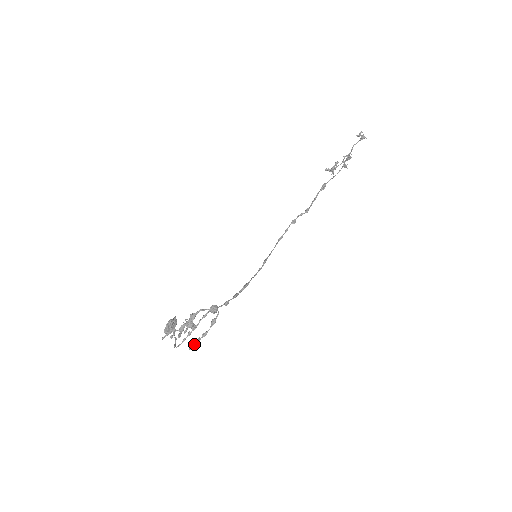
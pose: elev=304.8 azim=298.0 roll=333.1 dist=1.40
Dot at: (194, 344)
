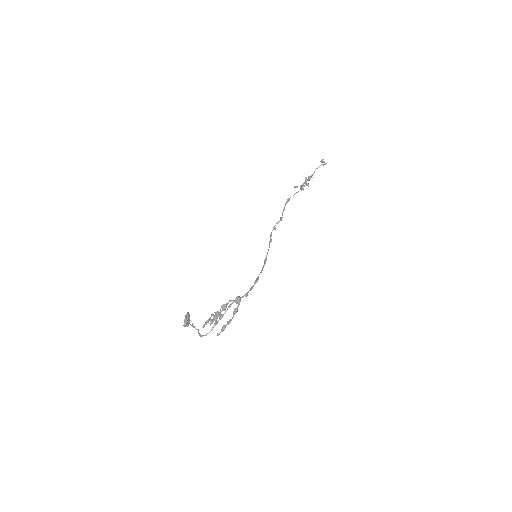
Dot at: (221, 331)
